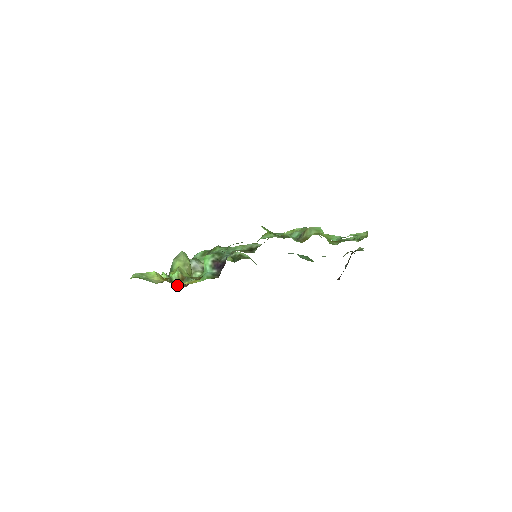
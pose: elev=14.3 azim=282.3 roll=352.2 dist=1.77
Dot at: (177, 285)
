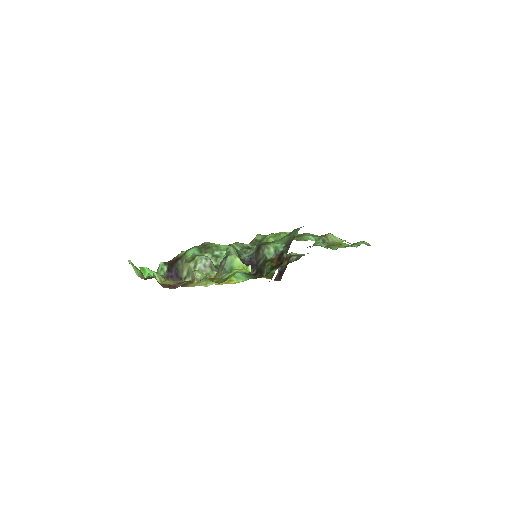
Dot at: (186, 286)
